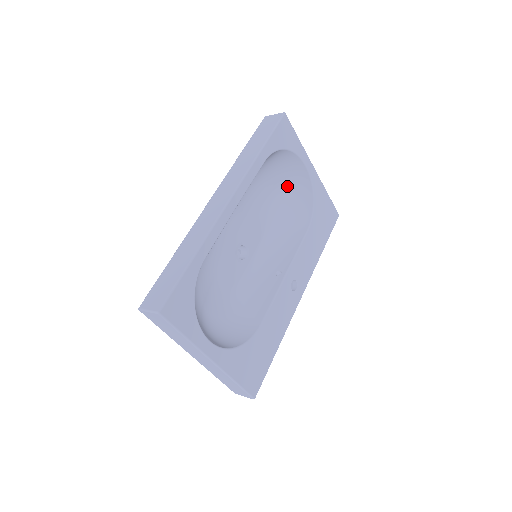
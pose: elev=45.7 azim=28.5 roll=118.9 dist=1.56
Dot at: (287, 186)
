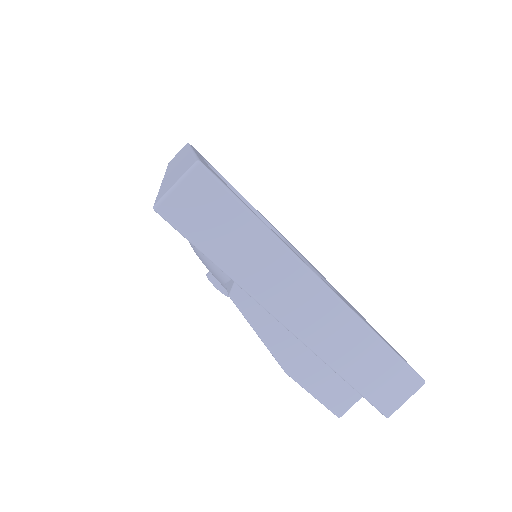
Dot at: occluded
